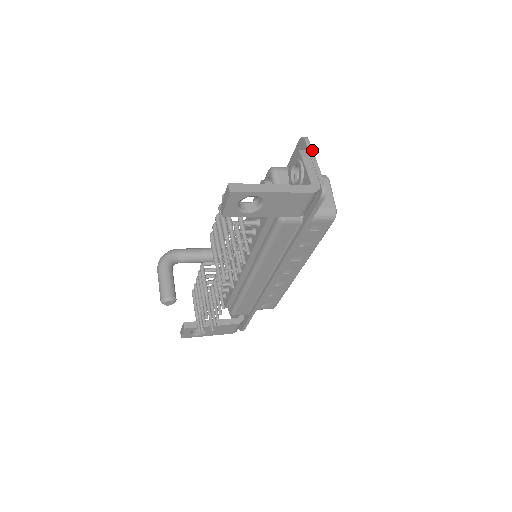
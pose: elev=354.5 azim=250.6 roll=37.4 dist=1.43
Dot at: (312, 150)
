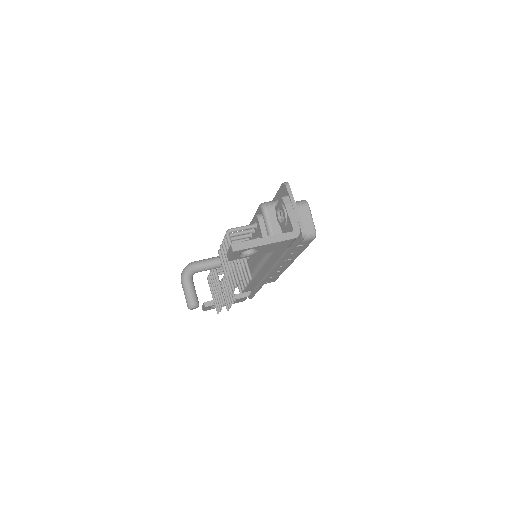
Dot at: occluded
